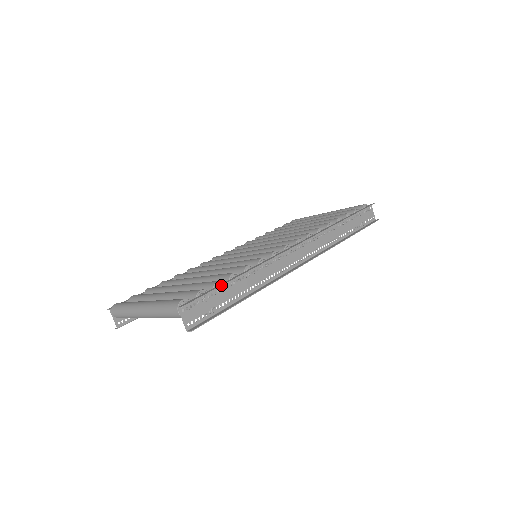
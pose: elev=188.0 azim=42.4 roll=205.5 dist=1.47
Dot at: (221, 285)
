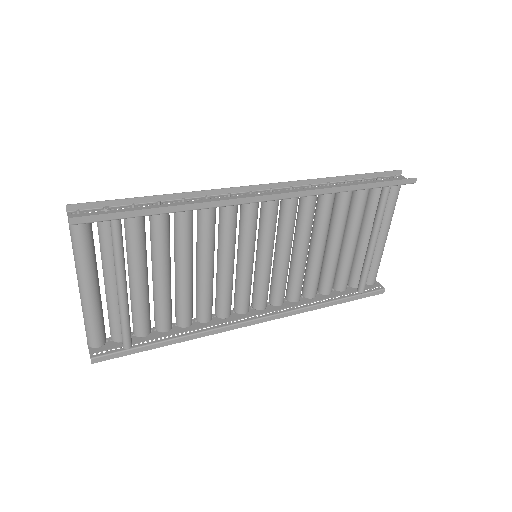
Dot at: (127, 198)
